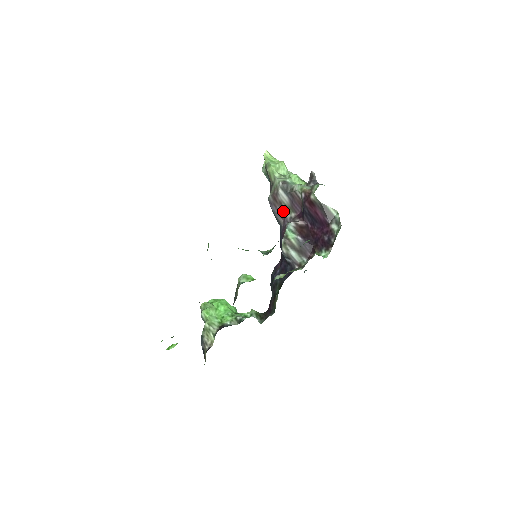
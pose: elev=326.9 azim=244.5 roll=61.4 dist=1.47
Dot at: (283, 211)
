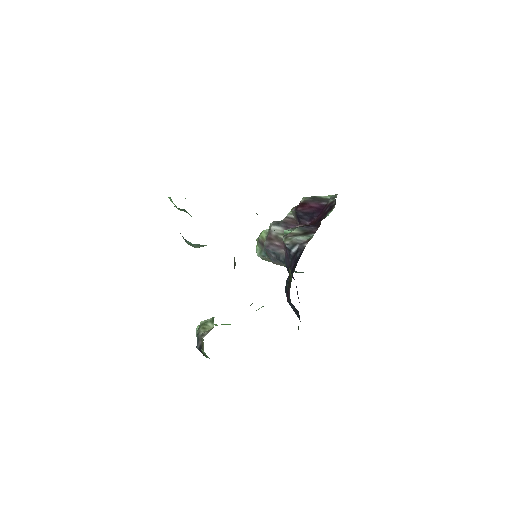
Dot at: (281, 241)
